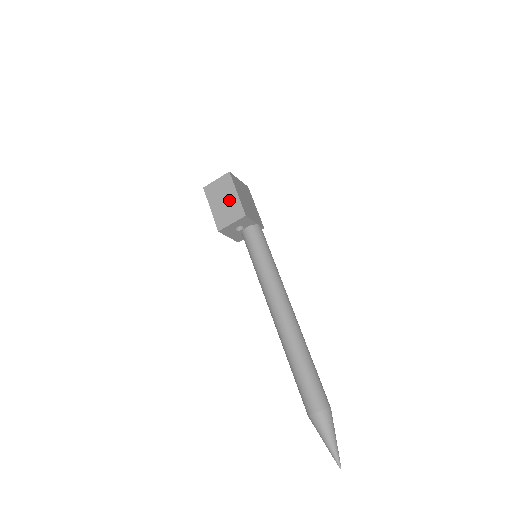
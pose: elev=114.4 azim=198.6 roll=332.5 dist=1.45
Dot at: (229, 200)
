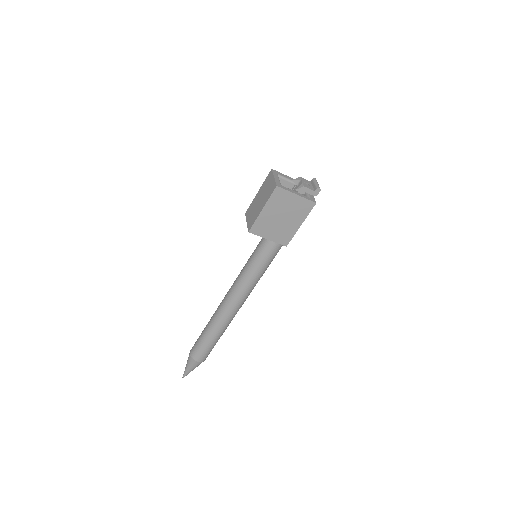
Dot at: (259, 205)
